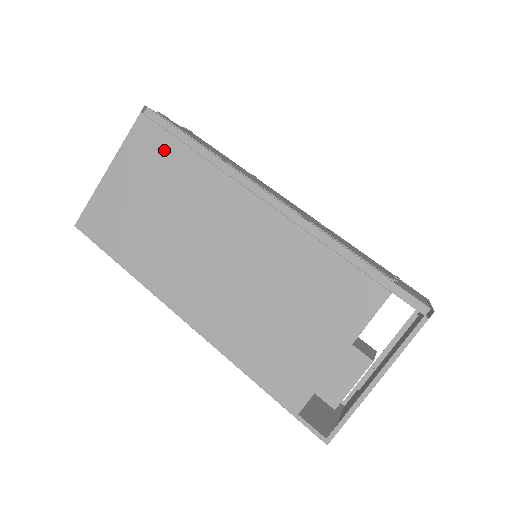
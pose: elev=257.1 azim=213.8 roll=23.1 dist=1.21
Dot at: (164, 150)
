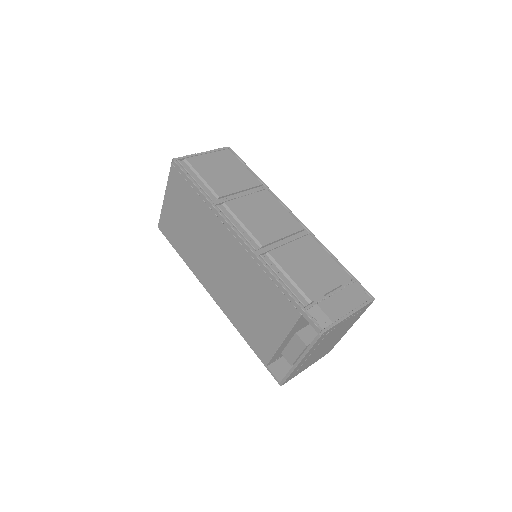
Dot at: (186, 191)
